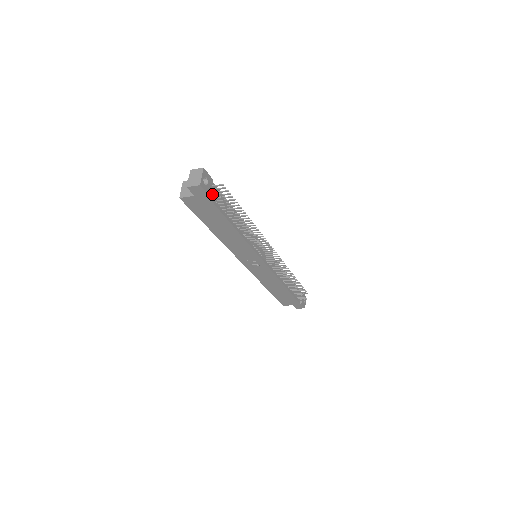
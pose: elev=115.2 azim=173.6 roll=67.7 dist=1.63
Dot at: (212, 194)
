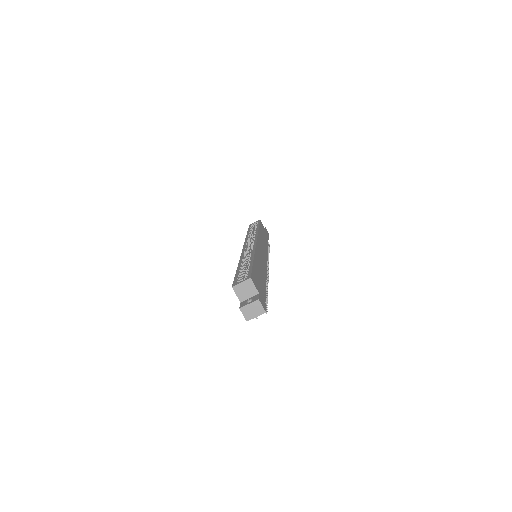
Dot at: occluded
